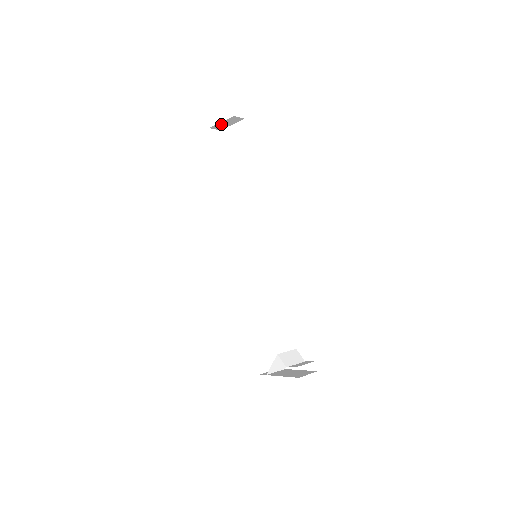
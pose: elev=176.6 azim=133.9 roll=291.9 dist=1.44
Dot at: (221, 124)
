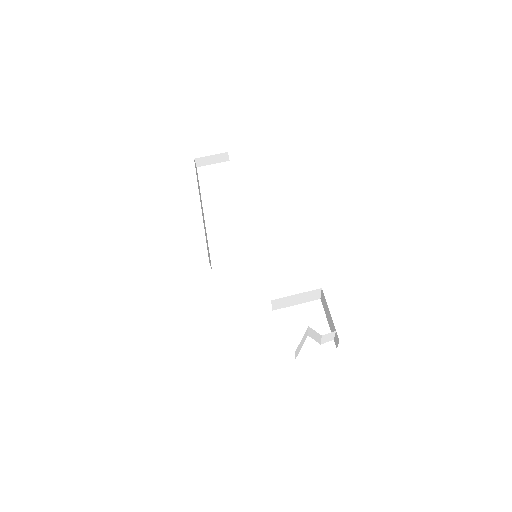
Dot at: (207, 158)
